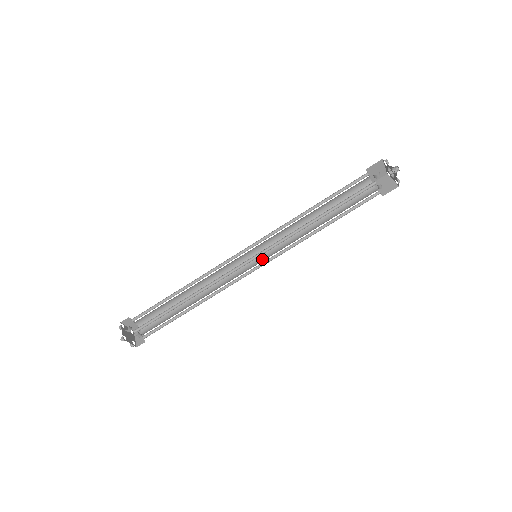
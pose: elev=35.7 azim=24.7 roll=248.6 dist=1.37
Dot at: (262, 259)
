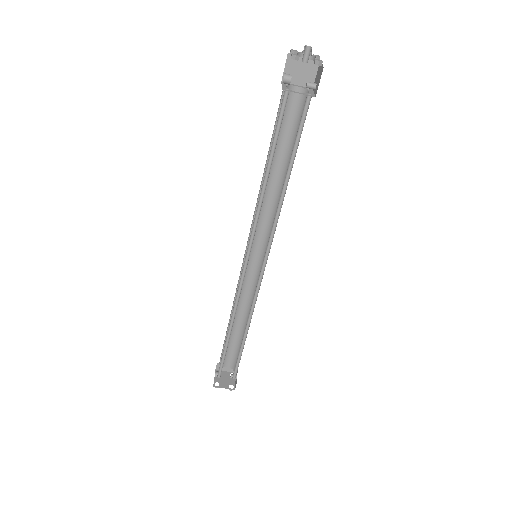
Dot at: (265, 255)
